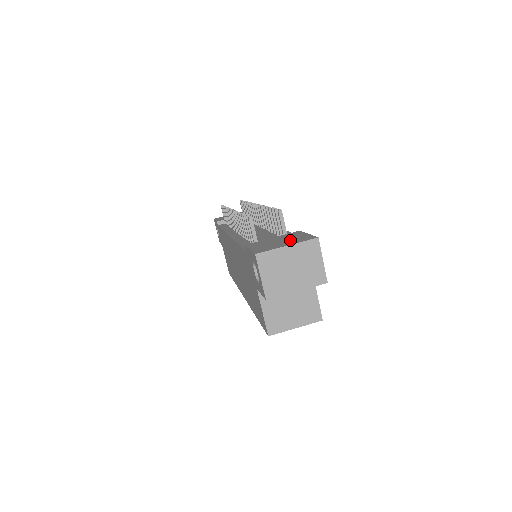
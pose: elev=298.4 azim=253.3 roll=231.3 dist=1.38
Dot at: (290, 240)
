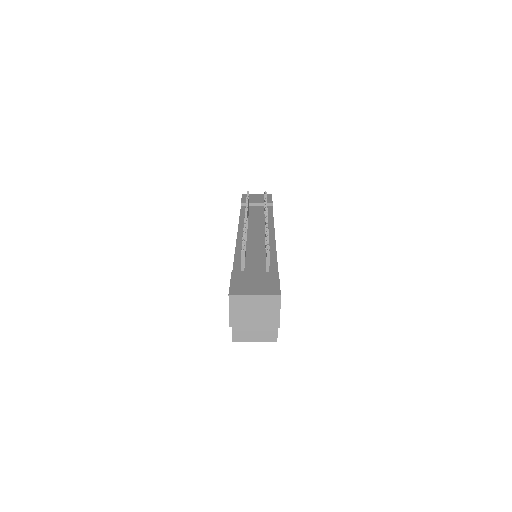
Dot at: (262, 286)
